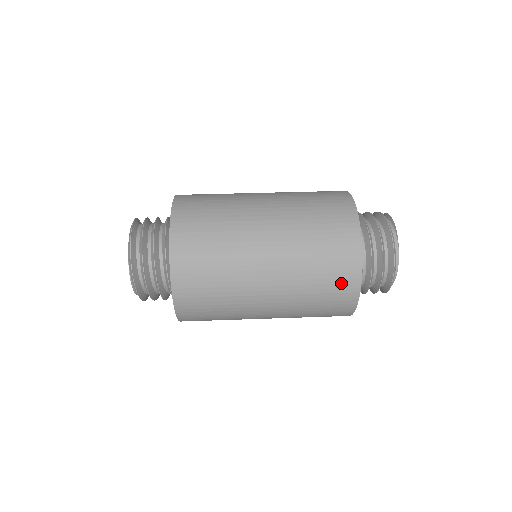
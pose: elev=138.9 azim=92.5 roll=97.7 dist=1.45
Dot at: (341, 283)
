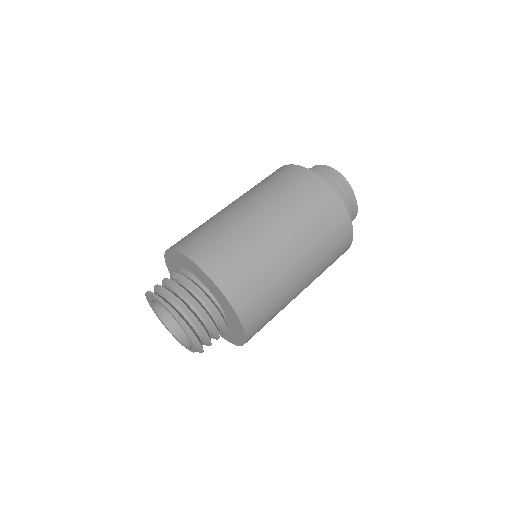
Dot at: (342, 237)
